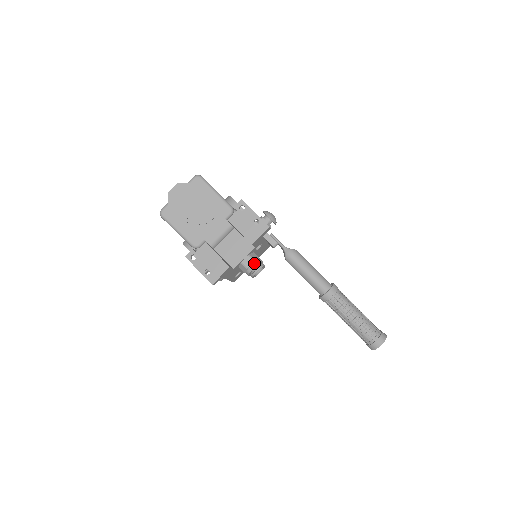
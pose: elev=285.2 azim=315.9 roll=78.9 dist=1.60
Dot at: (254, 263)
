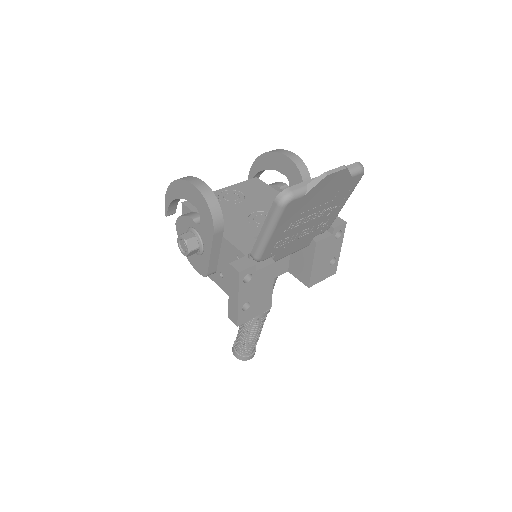
Dot at: occluded
